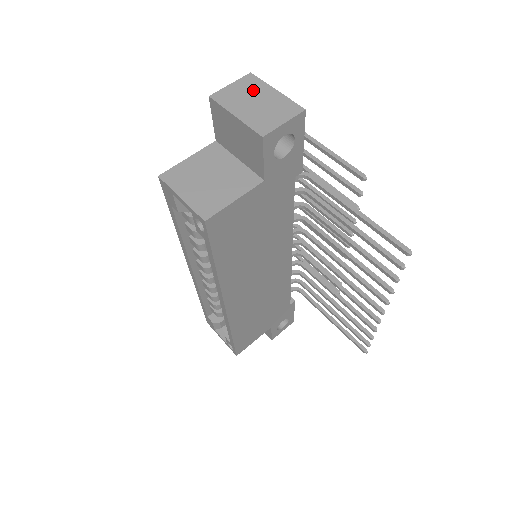
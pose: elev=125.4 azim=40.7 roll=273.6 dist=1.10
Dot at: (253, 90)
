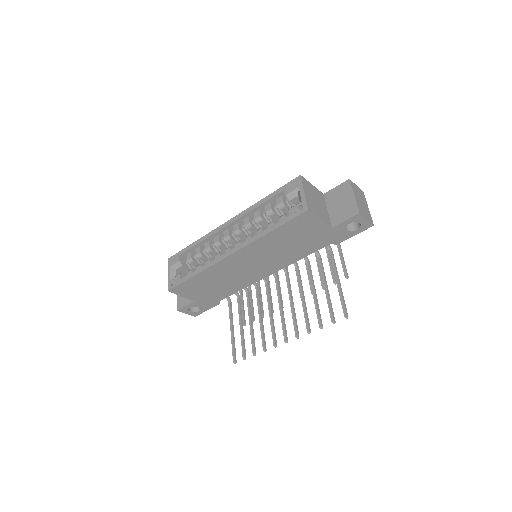
Dot at: (362, 198)
